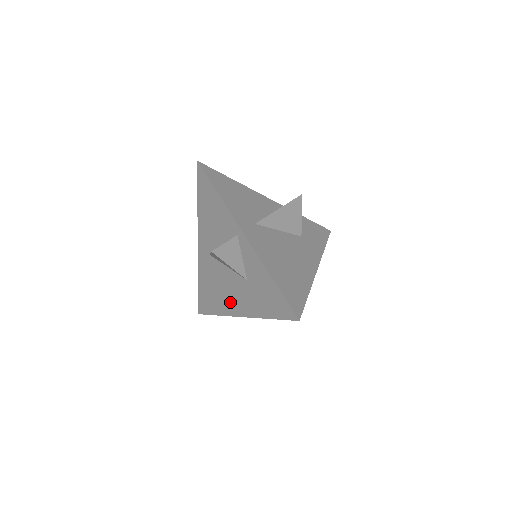
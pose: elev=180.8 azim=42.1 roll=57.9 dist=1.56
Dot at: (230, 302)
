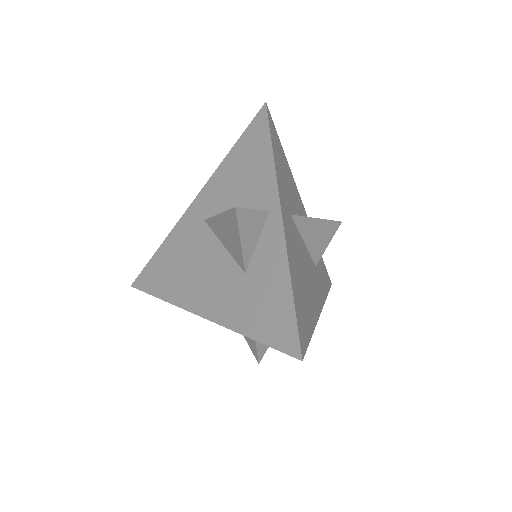
Dot at: (195, 291)
